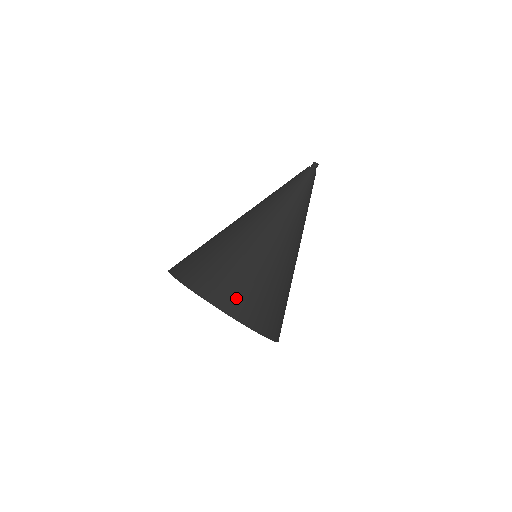
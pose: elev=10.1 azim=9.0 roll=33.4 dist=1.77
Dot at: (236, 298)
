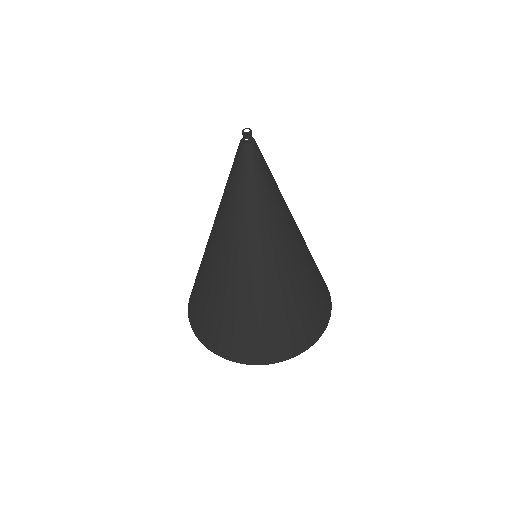
Dot at: (308, 330)
